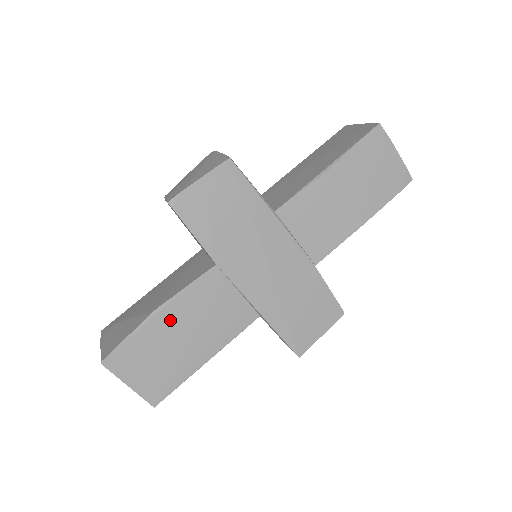
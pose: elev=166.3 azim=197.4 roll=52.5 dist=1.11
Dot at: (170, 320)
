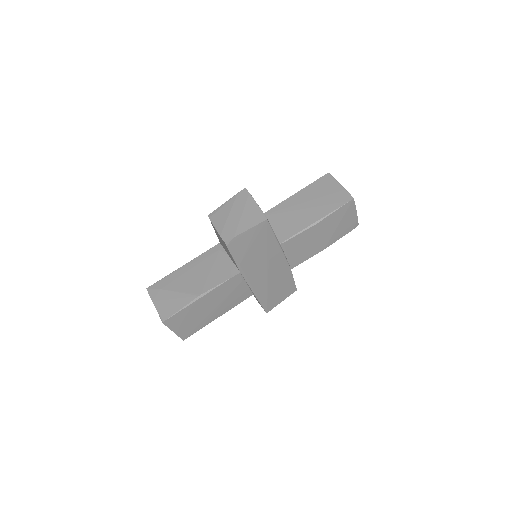
Dot at: (206, 300)
